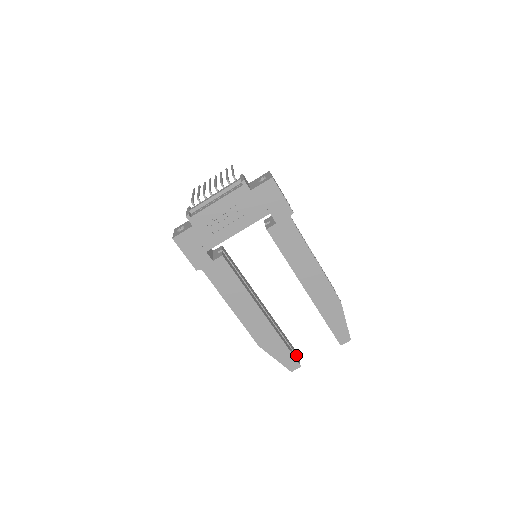
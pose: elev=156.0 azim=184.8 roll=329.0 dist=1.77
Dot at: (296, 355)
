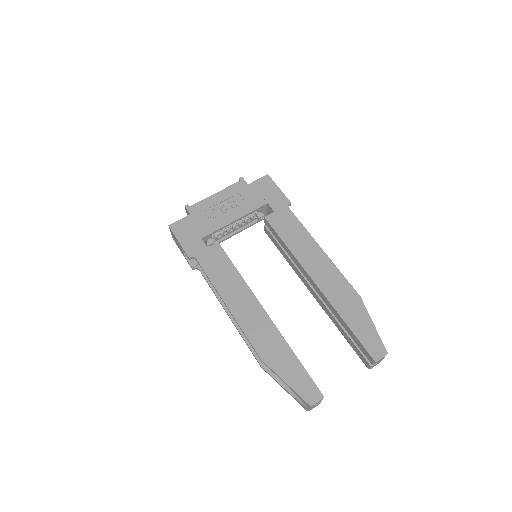
Dot at: occluded
